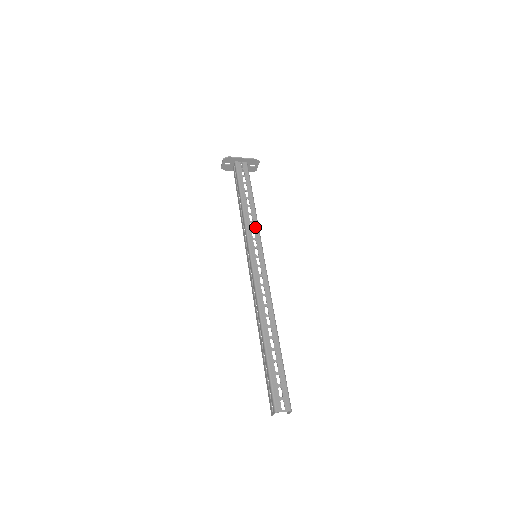
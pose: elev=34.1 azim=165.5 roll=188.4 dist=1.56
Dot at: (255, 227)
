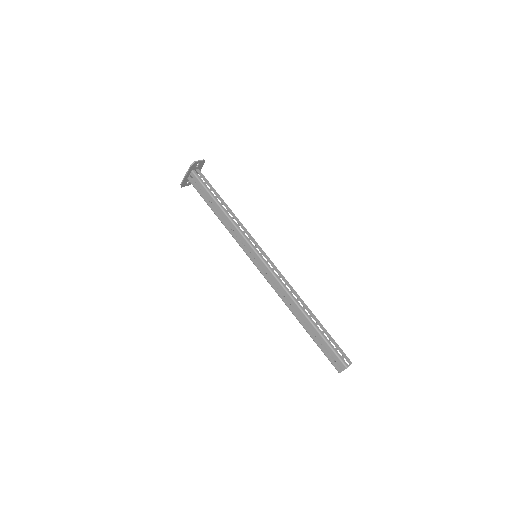
Dot at: (237, 233)
